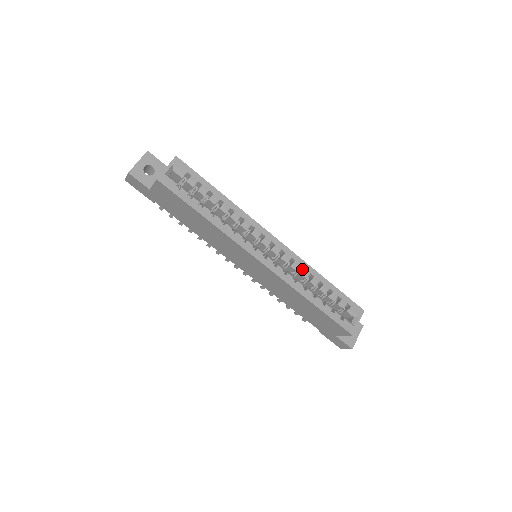
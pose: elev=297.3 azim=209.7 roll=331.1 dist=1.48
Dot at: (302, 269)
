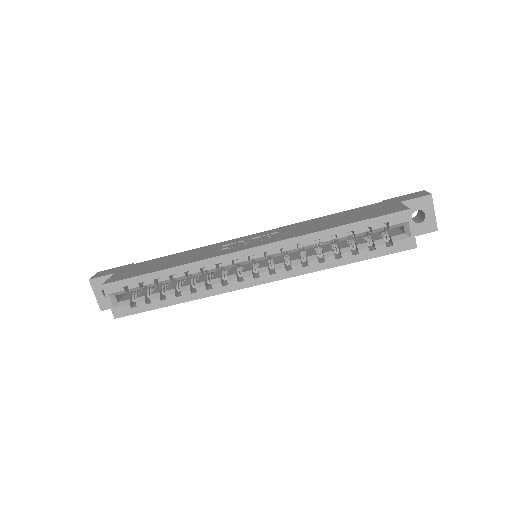
Dot at: occluded
